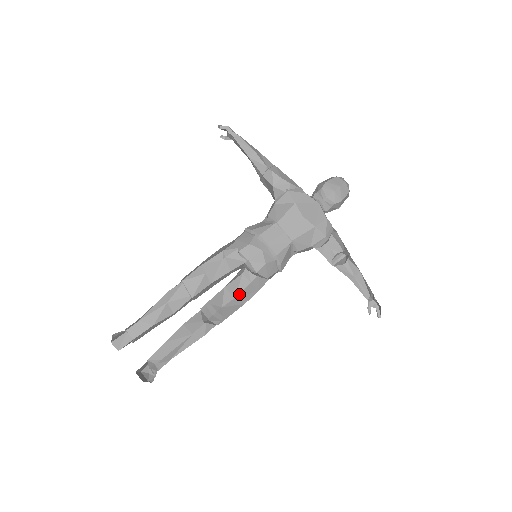
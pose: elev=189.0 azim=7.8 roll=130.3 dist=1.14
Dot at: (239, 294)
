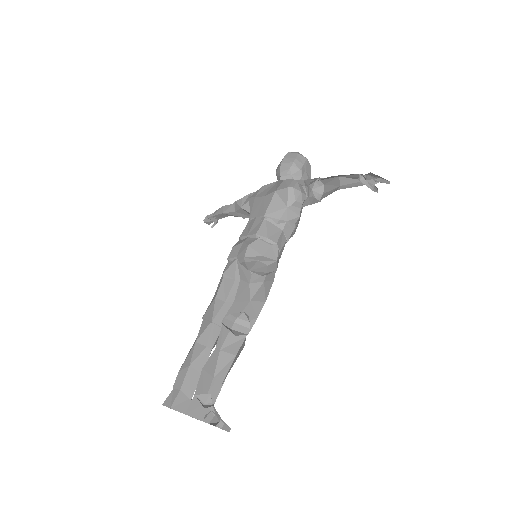
Dot at: occluded
